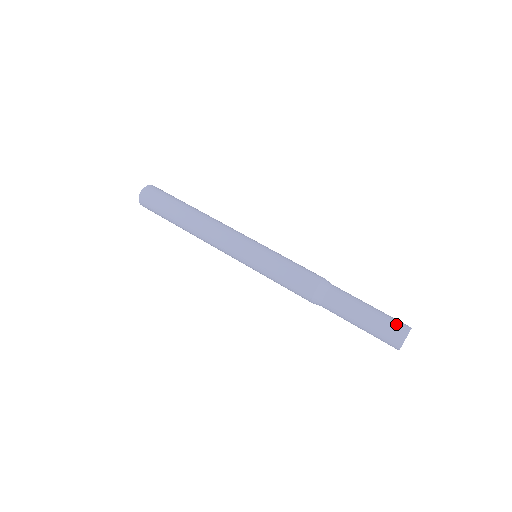
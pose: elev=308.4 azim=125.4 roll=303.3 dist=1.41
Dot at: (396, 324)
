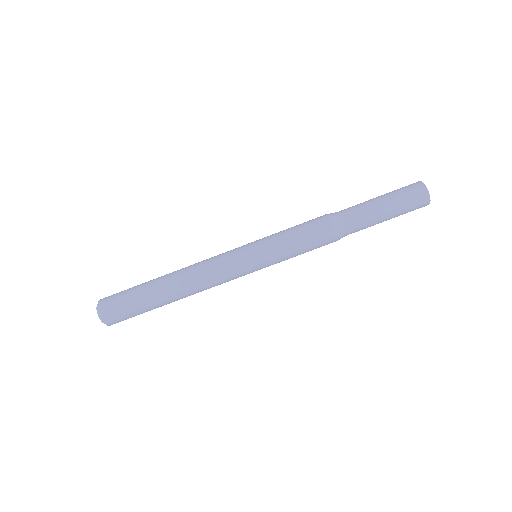
Dot at: (413, 192)
